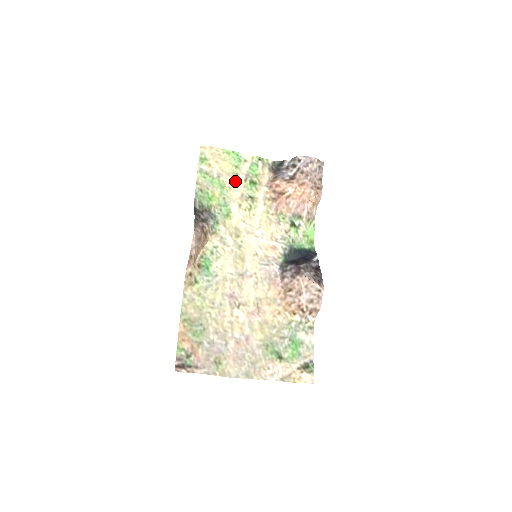
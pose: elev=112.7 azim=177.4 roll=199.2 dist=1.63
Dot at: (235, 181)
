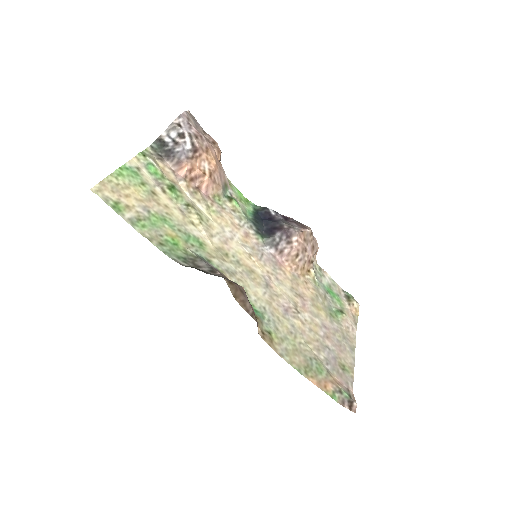
Dot at: (161, 201)
